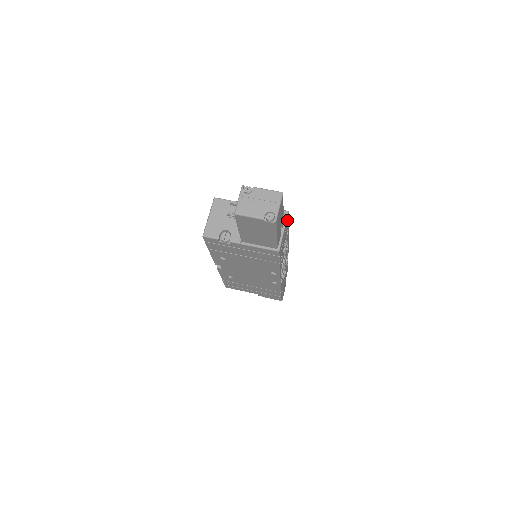
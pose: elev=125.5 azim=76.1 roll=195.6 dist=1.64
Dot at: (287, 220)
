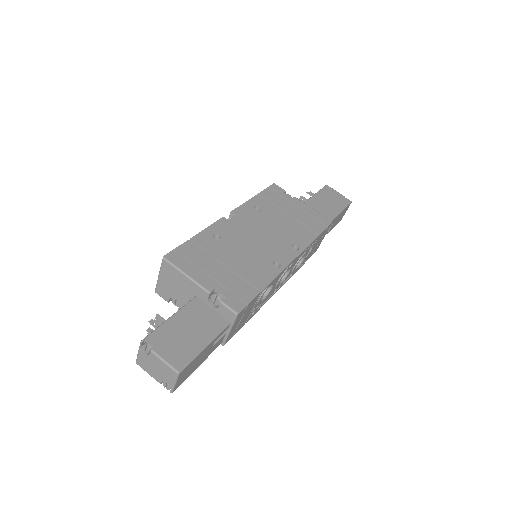
Dot at: (241, 314)
